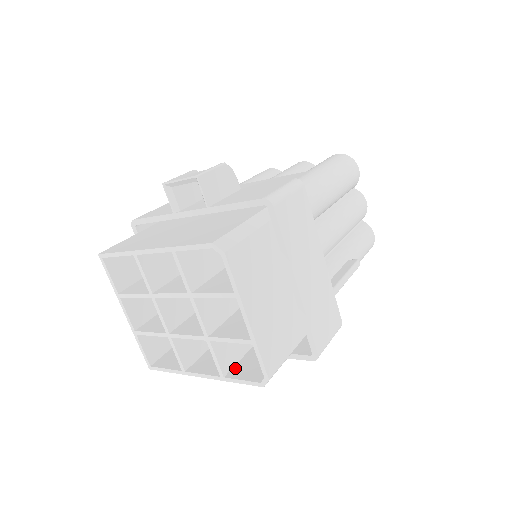
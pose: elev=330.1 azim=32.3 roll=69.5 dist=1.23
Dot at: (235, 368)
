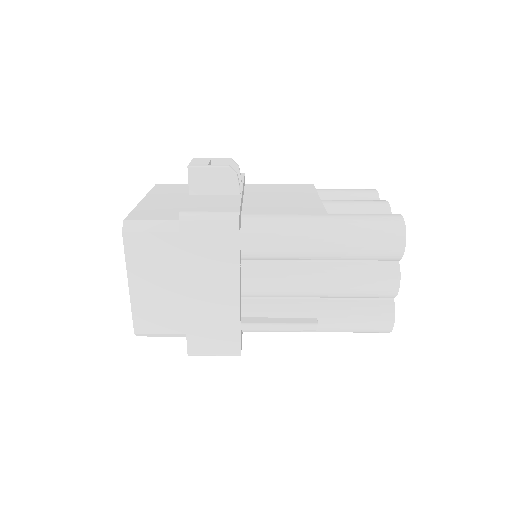
Dot at: occluded
